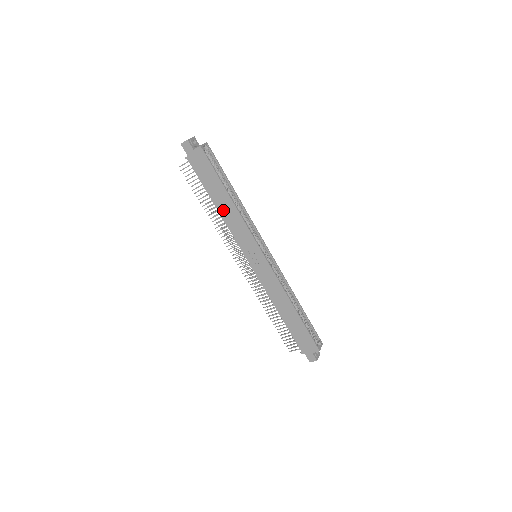
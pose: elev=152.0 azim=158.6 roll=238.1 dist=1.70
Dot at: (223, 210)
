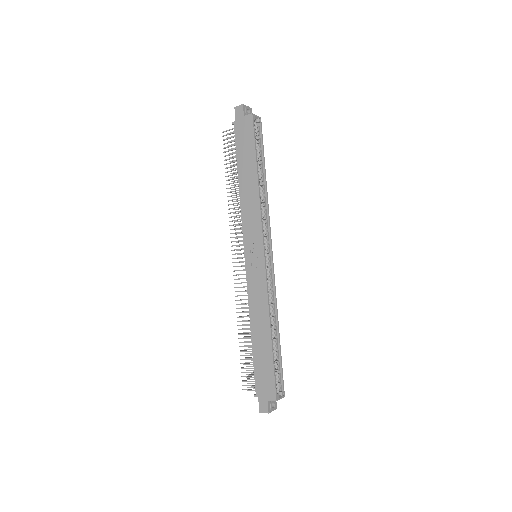
Dot at: (244, 189)
